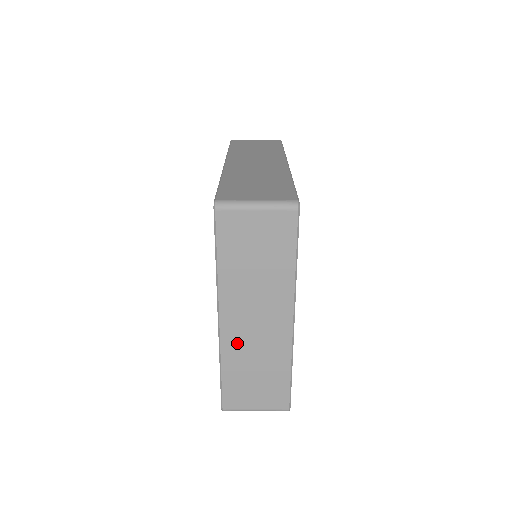
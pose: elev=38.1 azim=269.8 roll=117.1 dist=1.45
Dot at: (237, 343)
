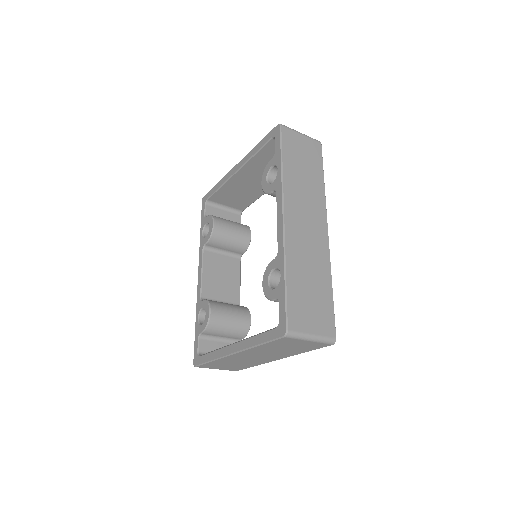
Dot at: (234, 359)
